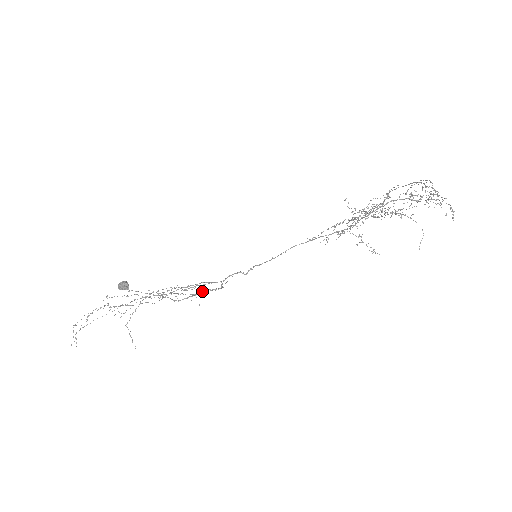
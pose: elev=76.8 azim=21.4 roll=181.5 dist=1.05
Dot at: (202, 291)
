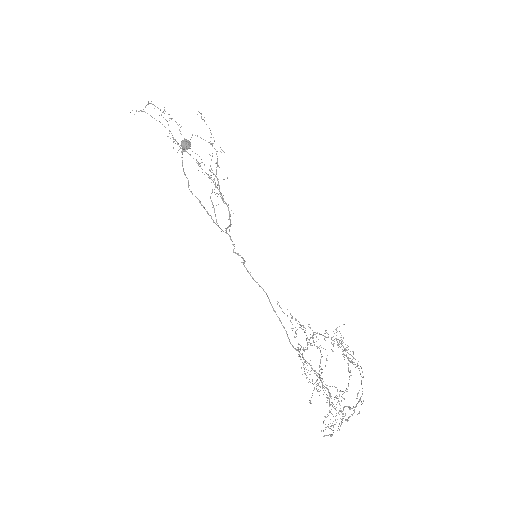
Dot at: (227, 205)
